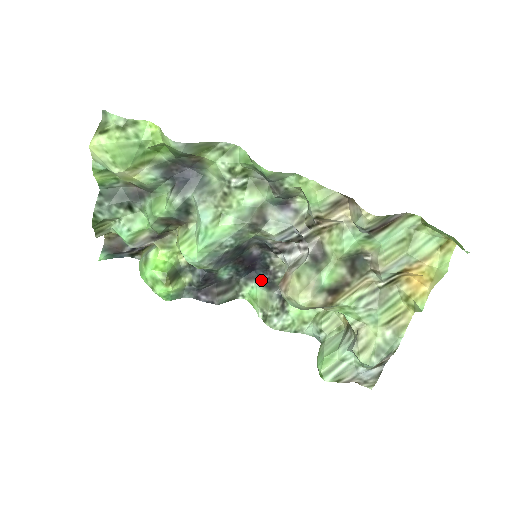
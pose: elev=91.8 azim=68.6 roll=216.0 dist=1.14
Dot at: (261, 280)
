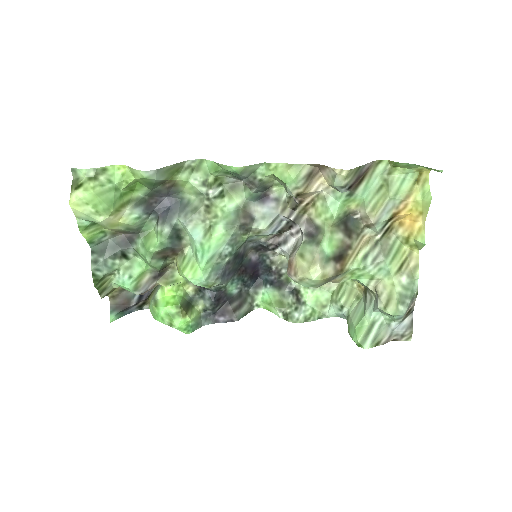
Dot at: (268, 283)
